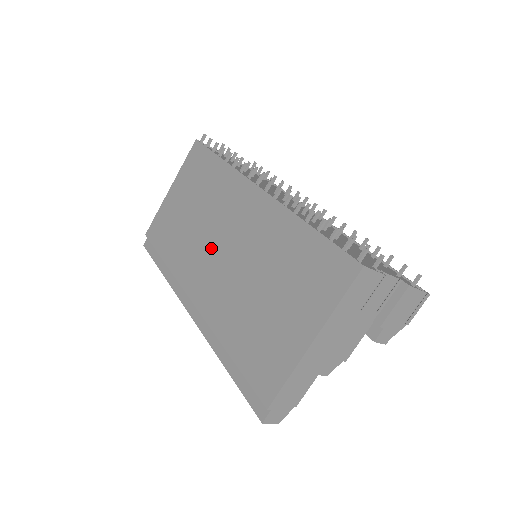
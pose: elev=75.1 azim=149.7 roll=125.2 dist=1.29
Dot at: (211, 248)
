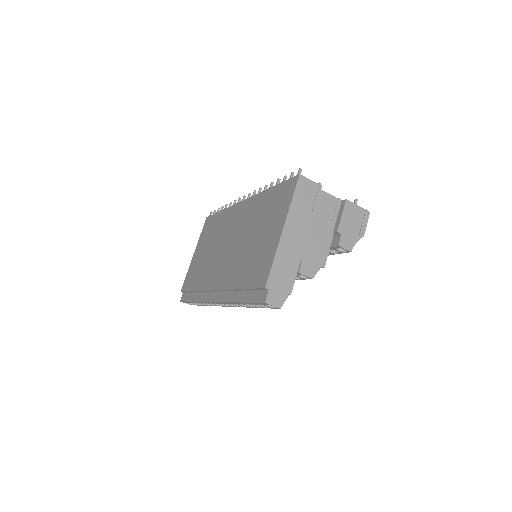
Dot at: (221, 253)
